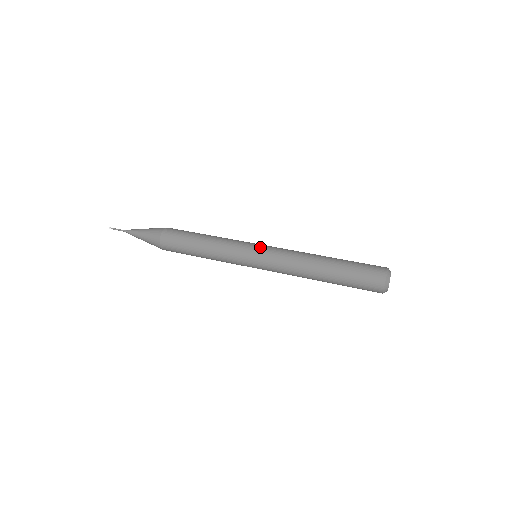
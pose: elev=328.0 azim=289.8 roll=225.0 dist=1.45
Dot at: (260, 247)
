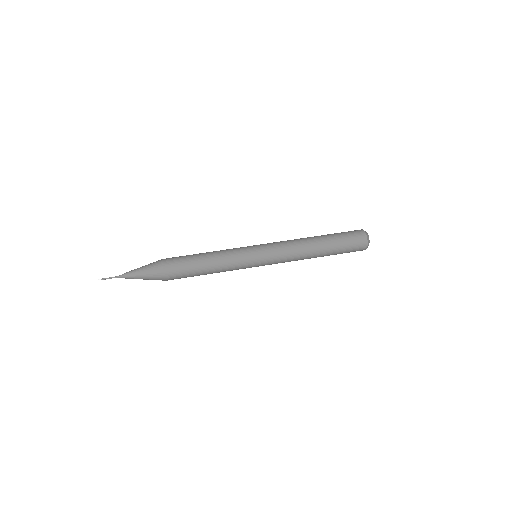
Dot at: occluded
